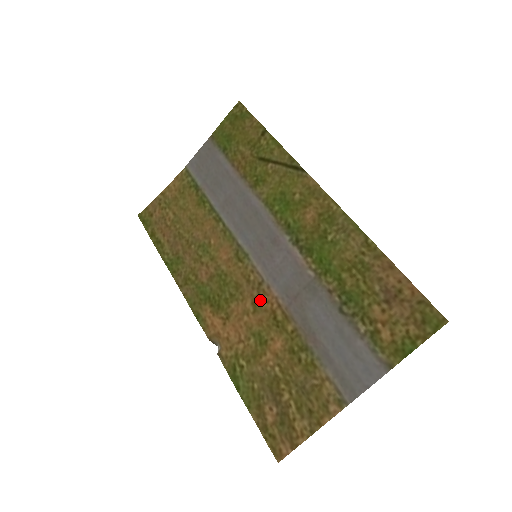
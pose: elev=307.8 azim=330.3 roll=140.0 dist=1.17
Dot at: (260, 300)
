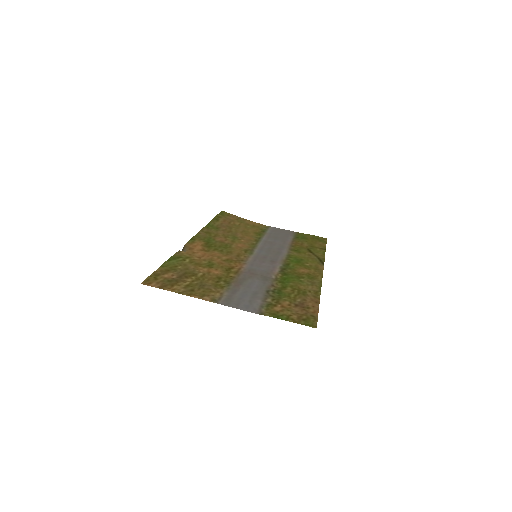
Dot at: (233, 261)
